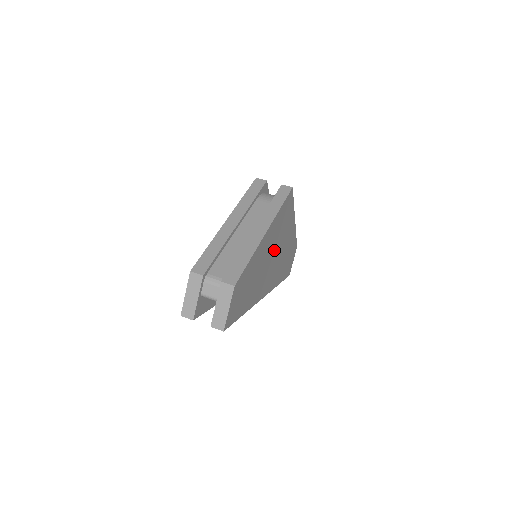
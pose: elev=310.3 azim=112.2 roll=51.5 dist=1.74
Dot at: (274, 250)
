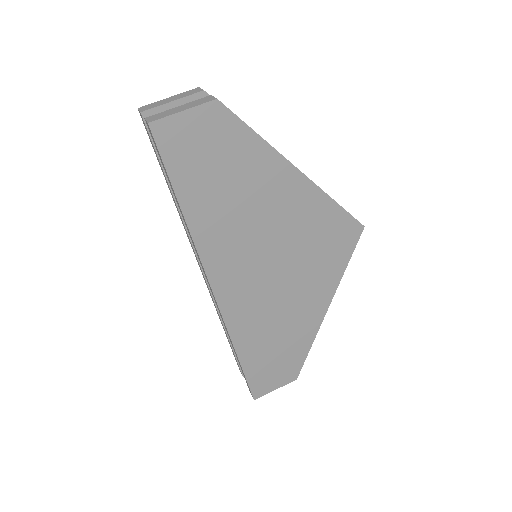
Dot at: (281, 251)
